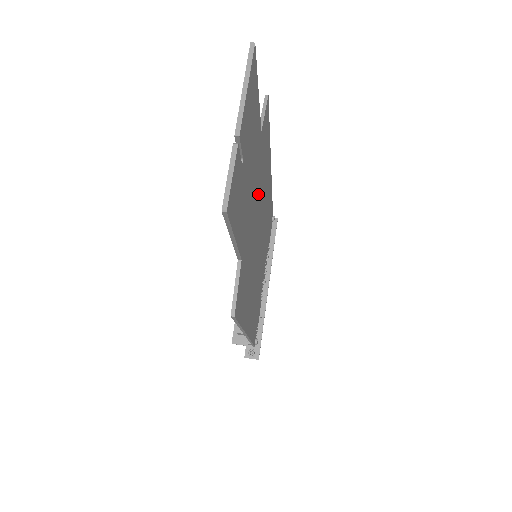
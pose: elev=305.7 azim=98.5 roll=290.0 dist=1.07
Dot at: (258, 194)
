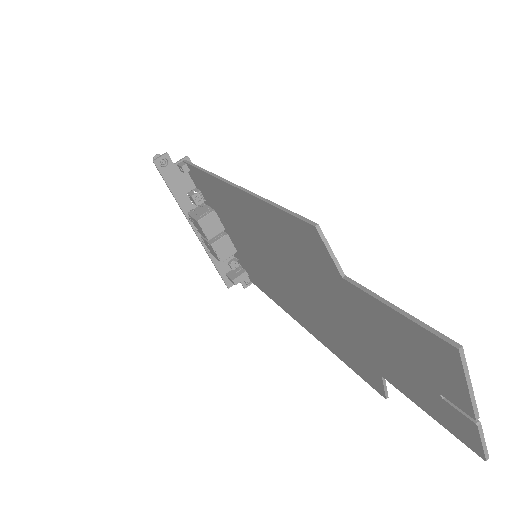
Dot at: (320, 284)
